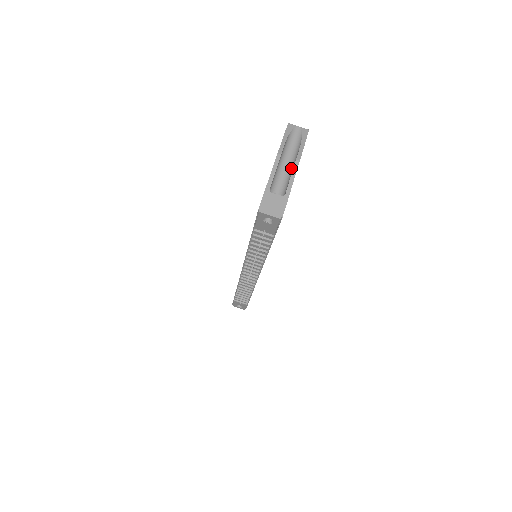
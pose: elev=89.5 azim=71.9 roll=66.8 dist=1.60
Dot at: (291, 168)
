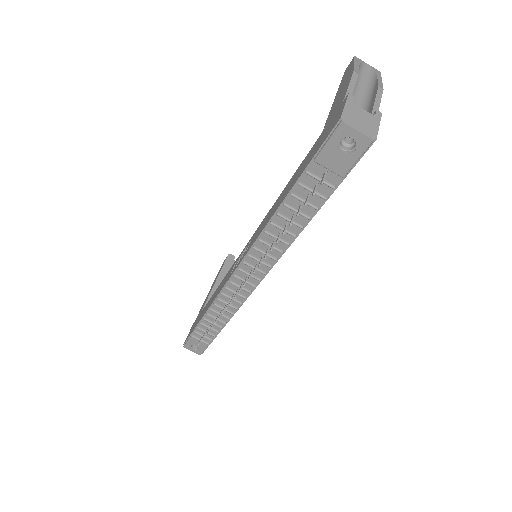
Dot at: (367, 99)
